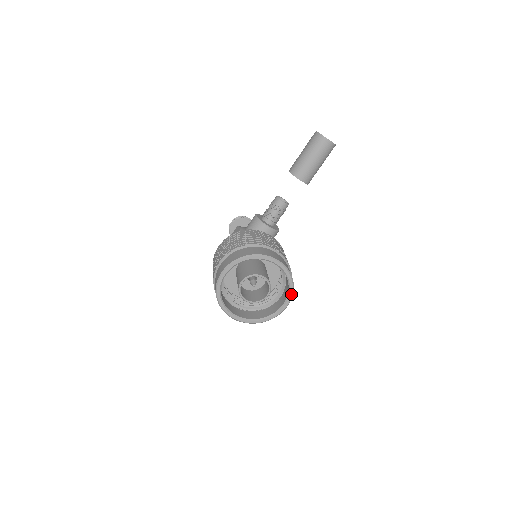
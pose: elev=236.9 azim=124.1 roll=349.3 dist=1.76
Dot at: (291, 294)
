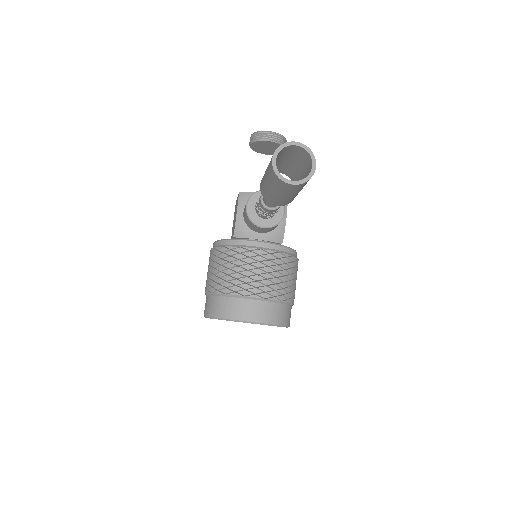
Dot at: (286, 327)
